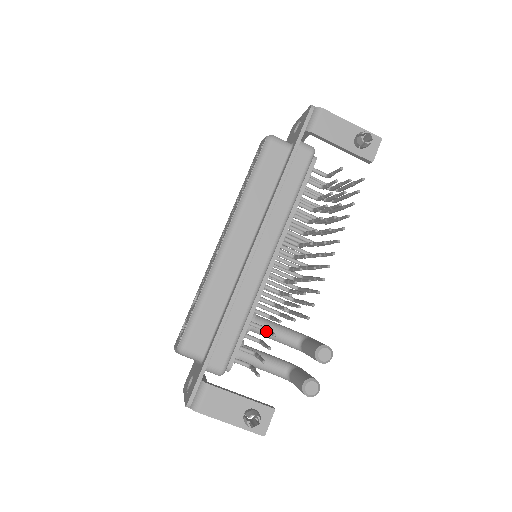
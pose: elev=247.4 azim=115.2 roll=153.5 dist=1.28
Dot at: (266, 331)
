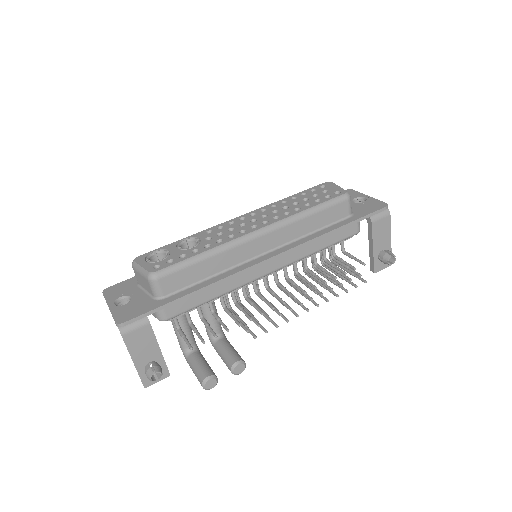
Dot at: (216, 316)
